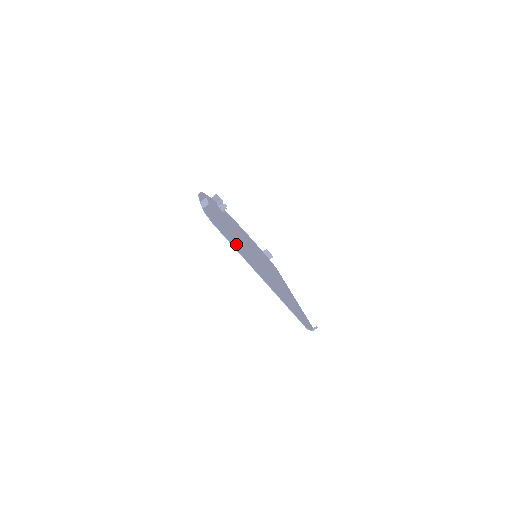
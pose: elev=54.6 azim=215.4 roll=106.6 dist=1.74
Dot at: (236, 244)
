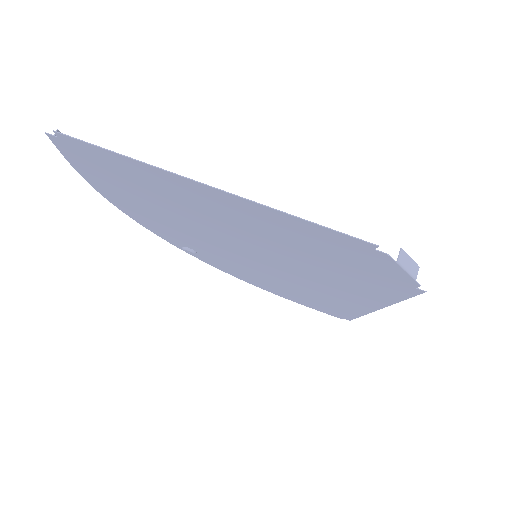
Dot at: (153, 185)
